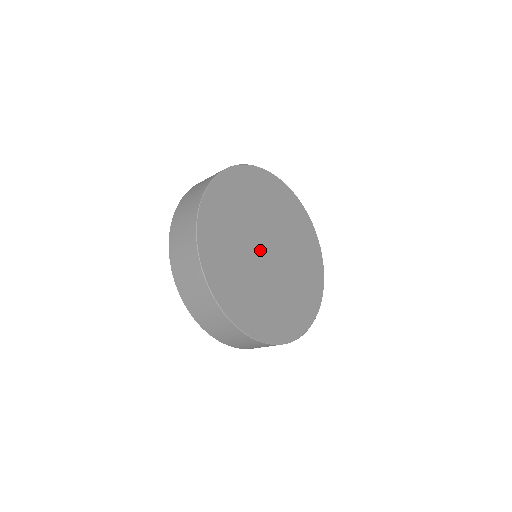
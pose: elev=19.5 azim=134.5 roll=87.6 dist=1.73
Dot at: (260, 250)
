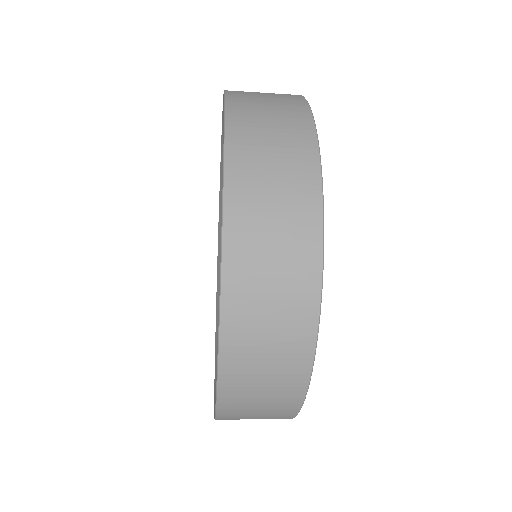
Dot at: occluded
